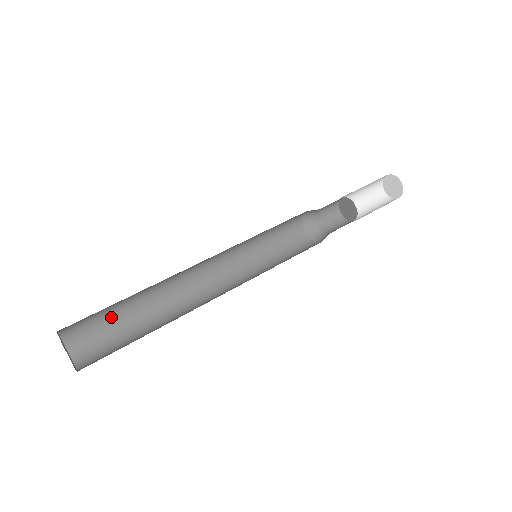
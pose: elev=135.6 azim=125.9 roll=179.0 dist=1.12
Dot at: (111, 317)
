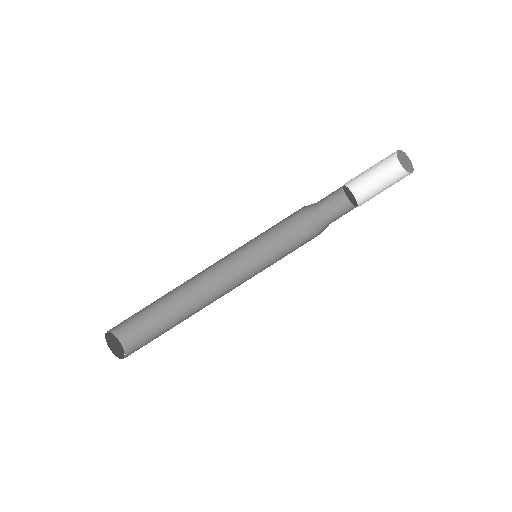
Dot at: (143, 312)
